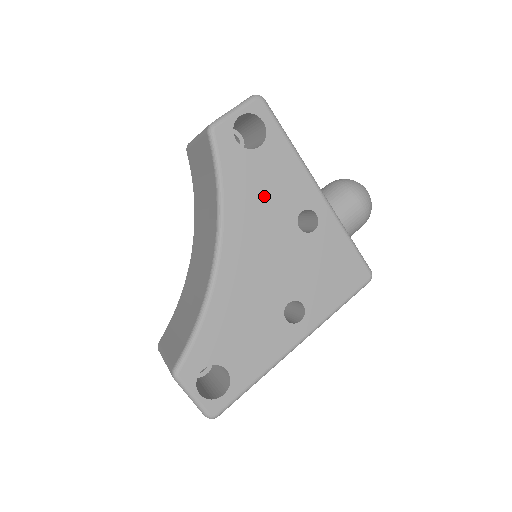
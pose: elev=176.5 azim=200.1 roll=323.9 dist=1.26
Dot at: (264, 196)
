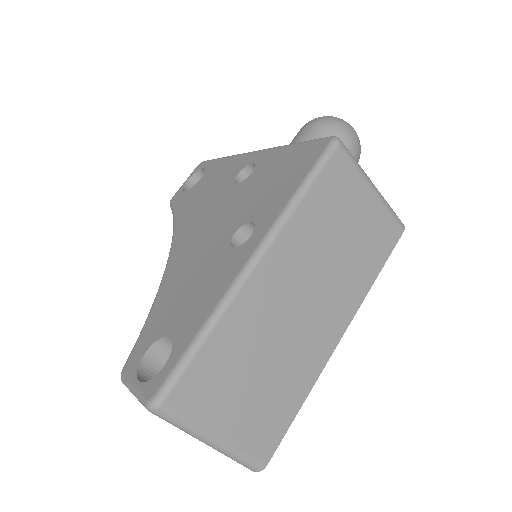
Dot at: (205, 195)
